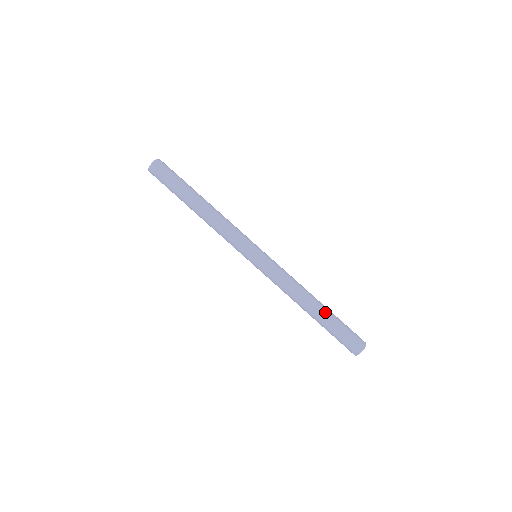
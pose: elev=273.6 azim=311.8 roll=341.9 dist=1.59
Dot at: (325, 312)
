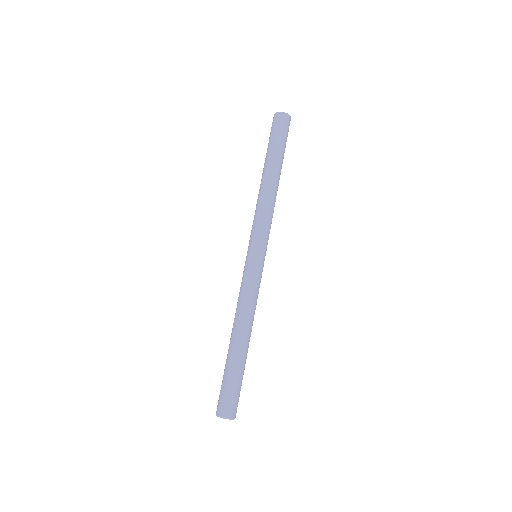
Dot at: occluded
